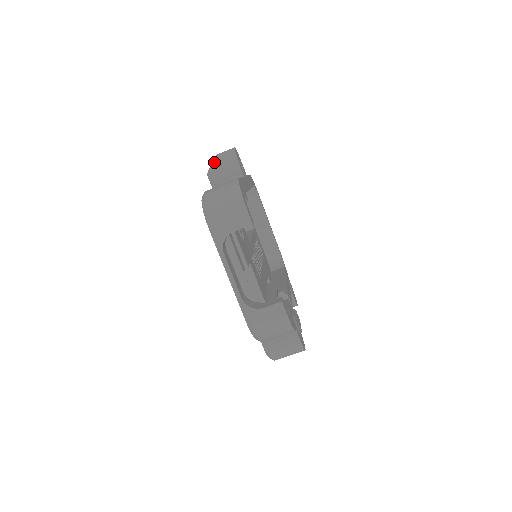
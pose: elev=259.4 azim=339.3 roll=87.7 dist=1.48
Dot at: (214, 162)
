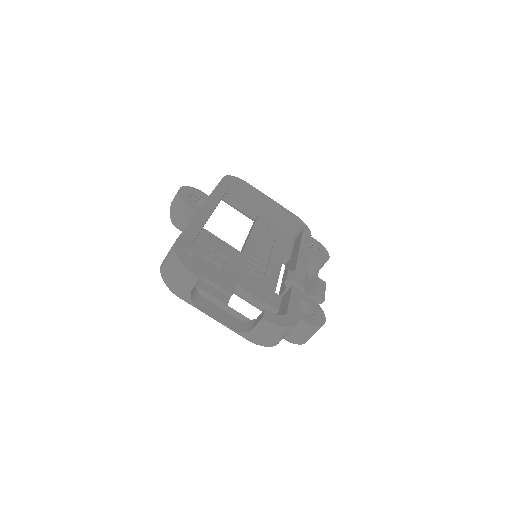
Dot at: (171, 213)
